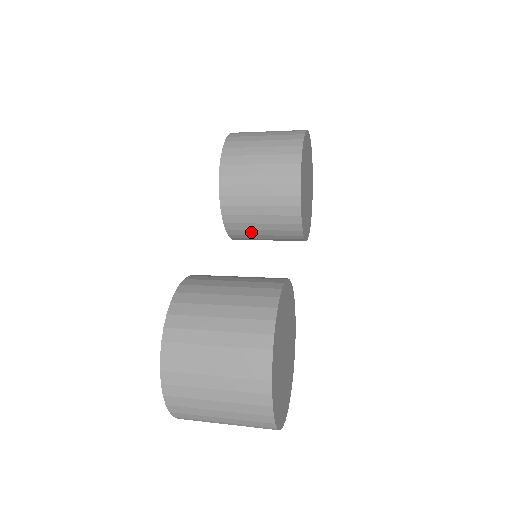
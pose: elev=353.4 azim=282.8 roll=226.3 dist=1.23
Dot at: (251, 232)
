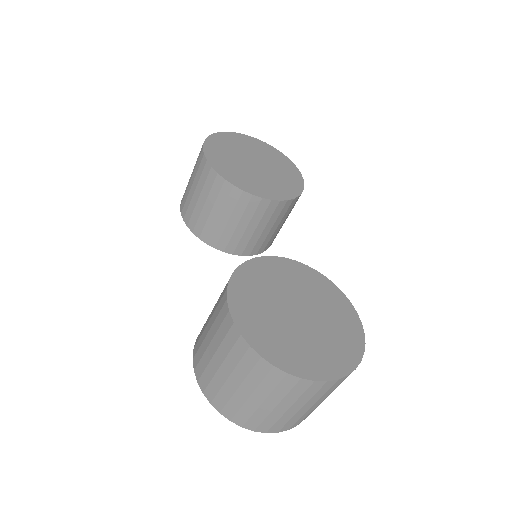
Dot at: (254, 239)
